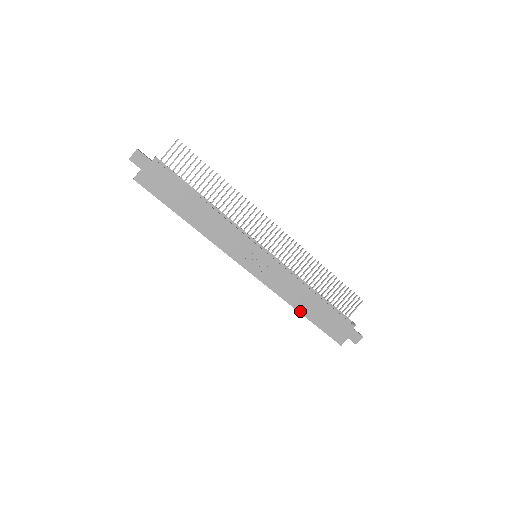
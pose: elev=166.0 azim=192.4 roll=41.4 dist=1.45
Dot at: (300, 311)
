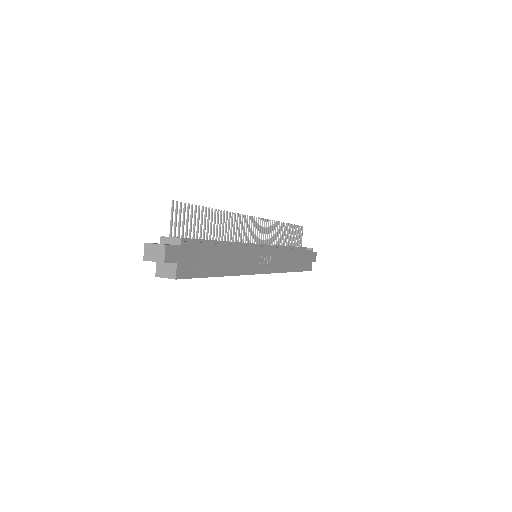
Dot at: (292, 271)
